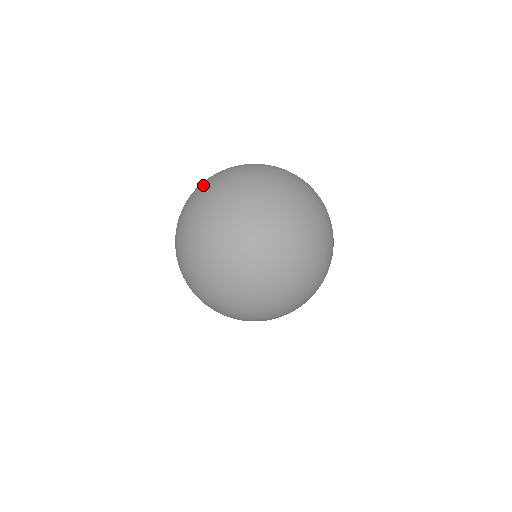
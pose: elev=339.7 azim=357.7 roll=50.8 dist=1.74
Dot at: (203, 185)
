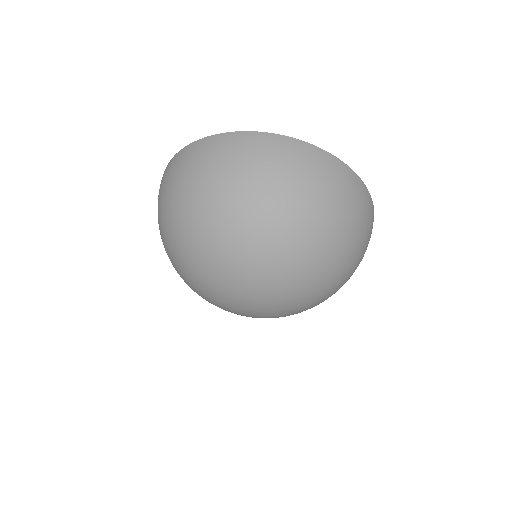
Dot at: (185, 160)
